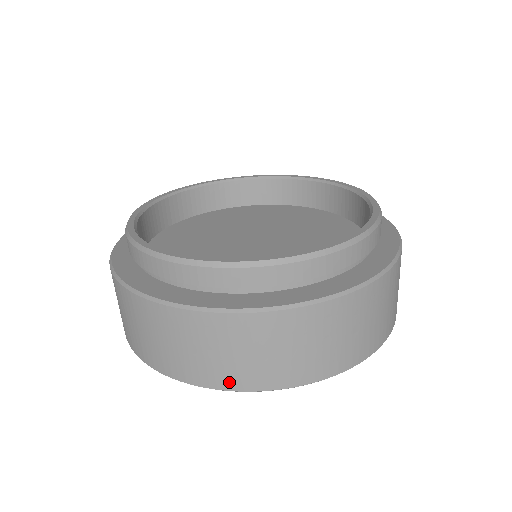
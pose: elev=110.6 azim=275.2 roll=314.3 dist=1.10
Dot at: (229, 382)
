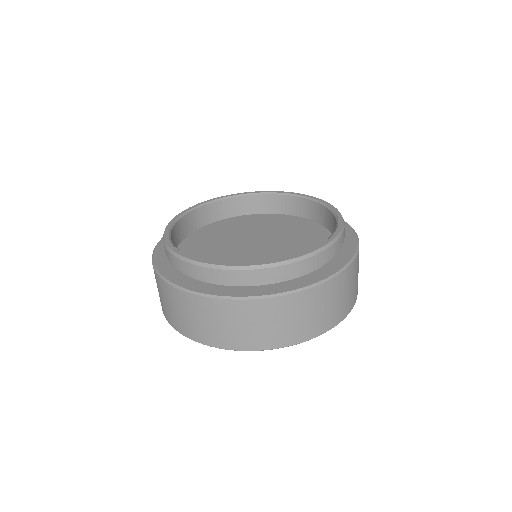
Dot at: (195, 336)
